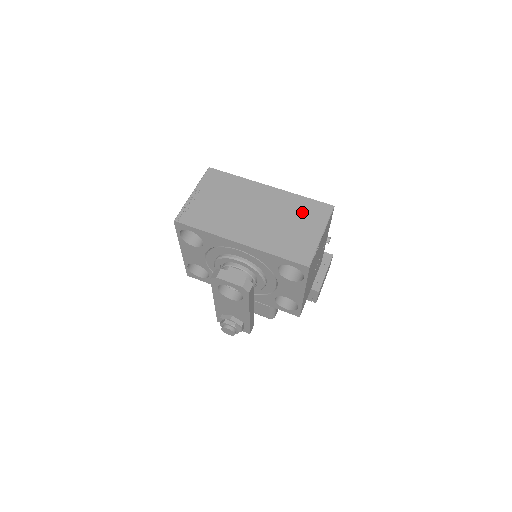
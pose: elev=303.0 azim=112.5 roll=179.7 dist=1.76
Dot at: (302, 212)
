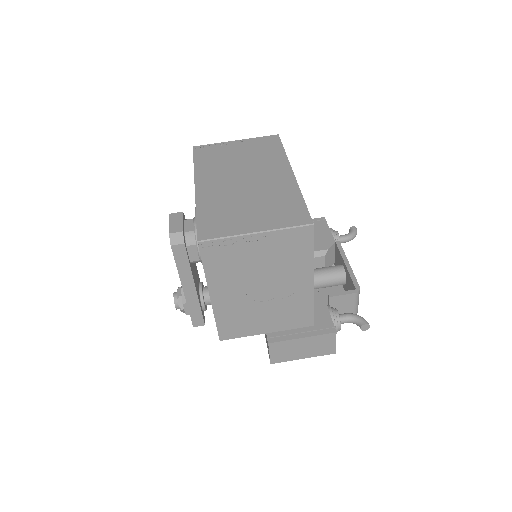
Dot at: (277, 205)
